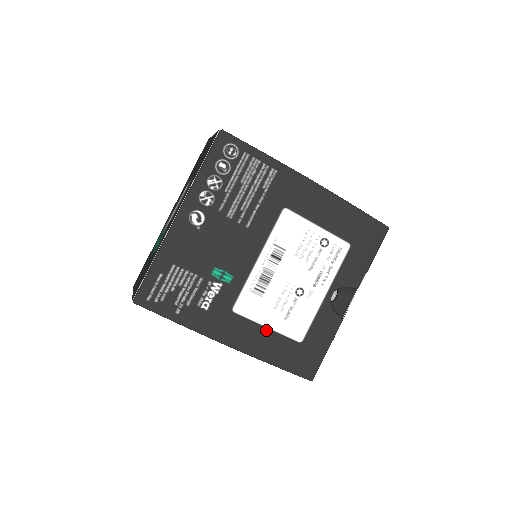
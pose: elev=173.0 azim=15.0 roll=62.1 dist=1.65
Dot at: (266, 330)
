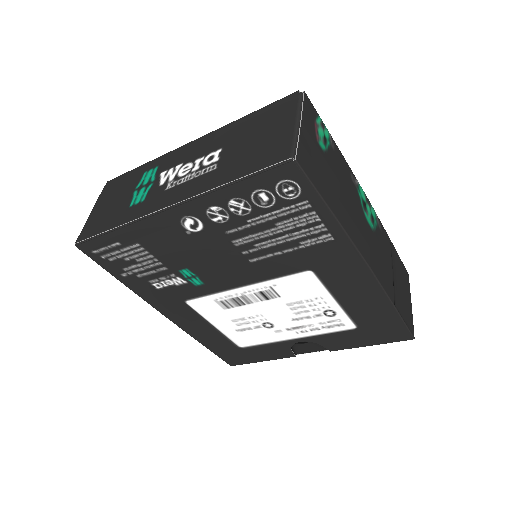
Dot at: (212, 327)
